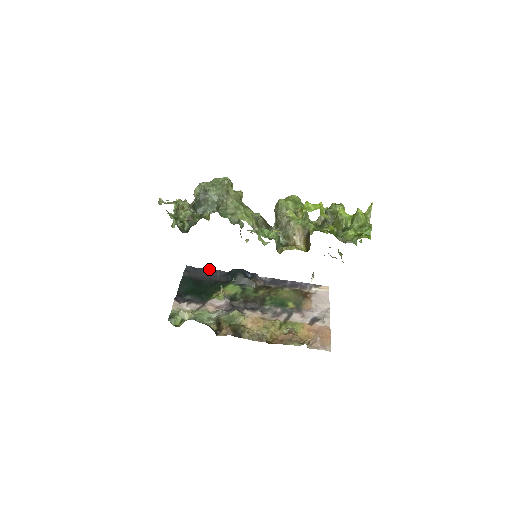
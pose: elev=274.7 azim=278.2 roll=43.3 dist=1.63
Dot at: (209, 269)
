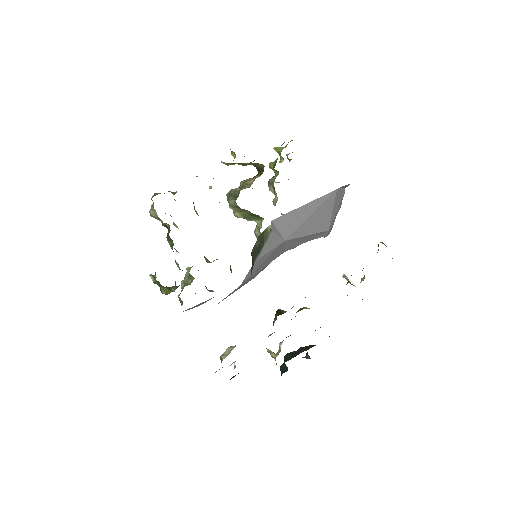
Dot at: occluded
